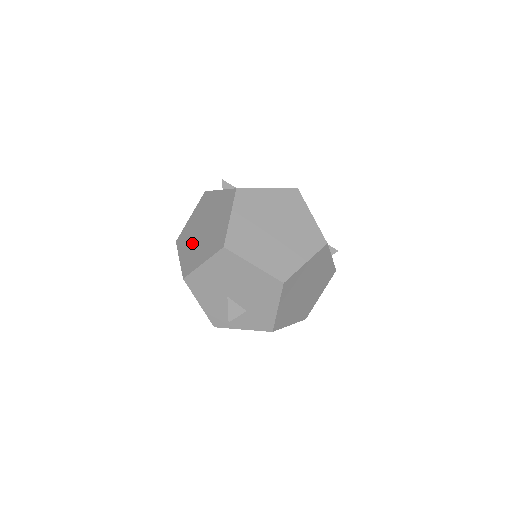
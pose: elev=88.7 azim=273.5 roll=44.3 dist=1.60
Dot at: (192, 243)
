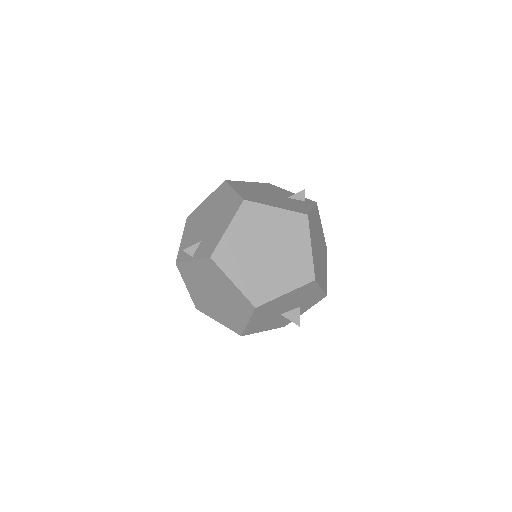
Dot at: (216, 309)
